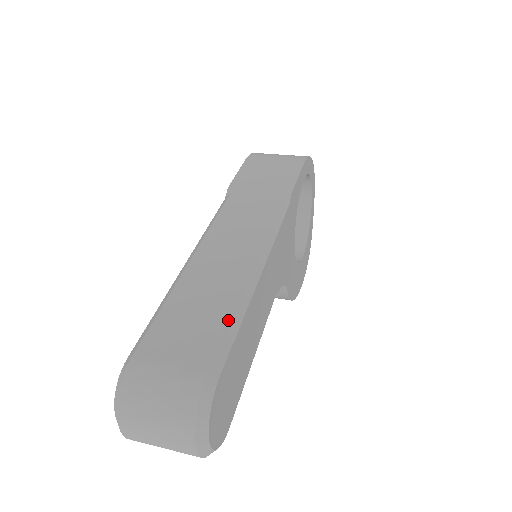
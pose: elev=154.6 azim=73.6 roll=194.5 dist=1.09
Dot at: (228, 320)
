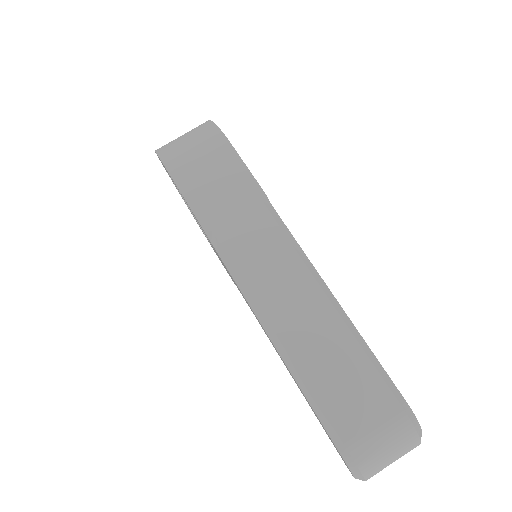
Dot at: (368, 360)
